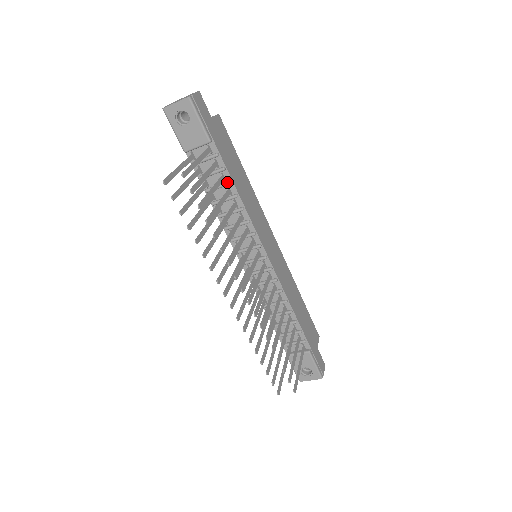
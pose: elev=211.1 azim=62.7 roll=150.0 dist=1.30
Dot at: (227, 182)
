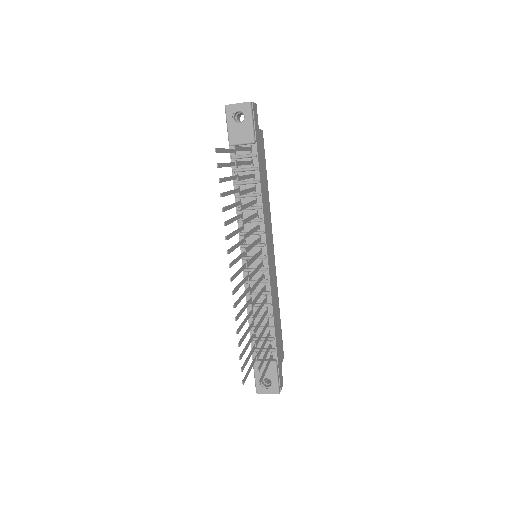
Dot at: (256, 180)
